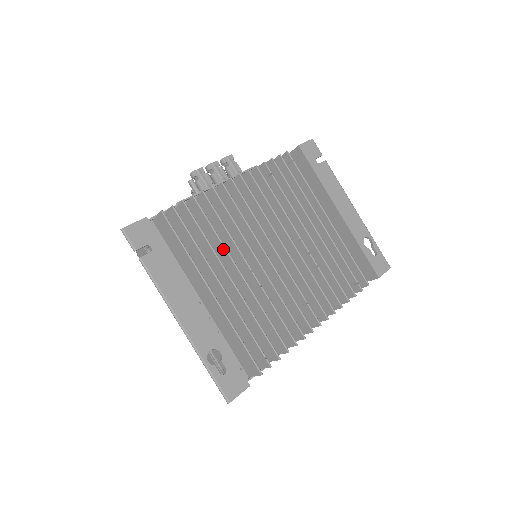
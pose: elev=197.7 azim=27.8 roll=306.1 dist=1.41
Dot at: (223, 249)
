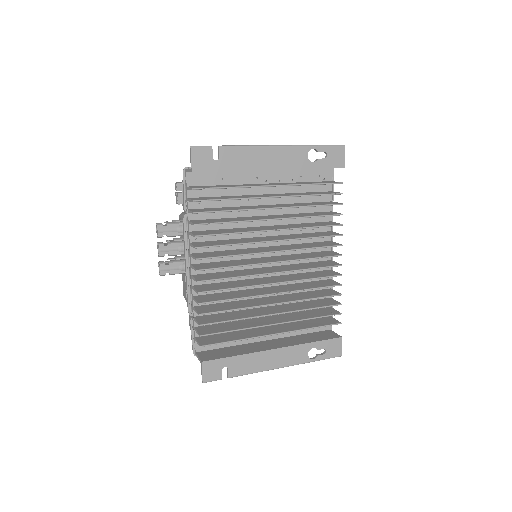
Dot at: occluded
